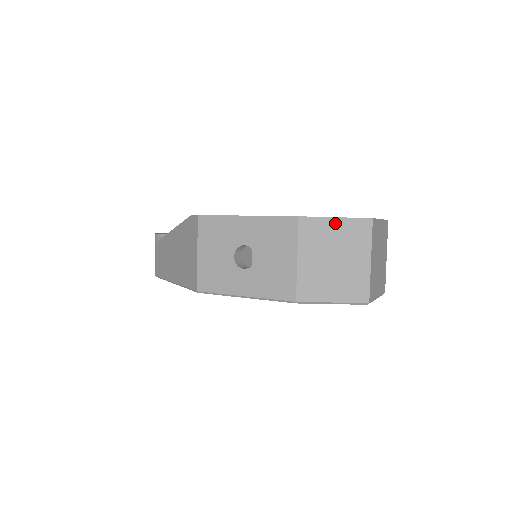
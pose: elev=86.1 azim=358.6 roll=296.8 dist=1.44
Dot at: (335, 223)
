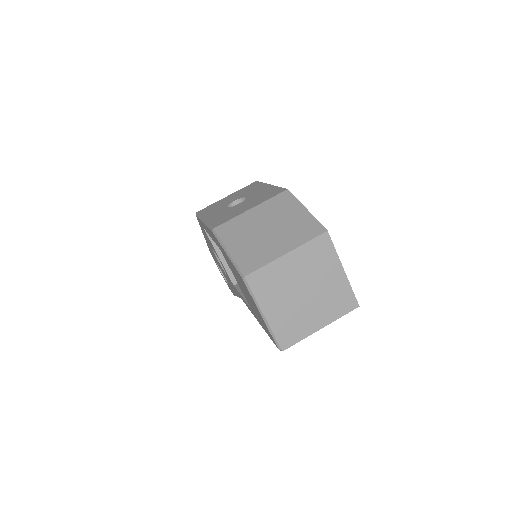
Dot at: (301, 211)
